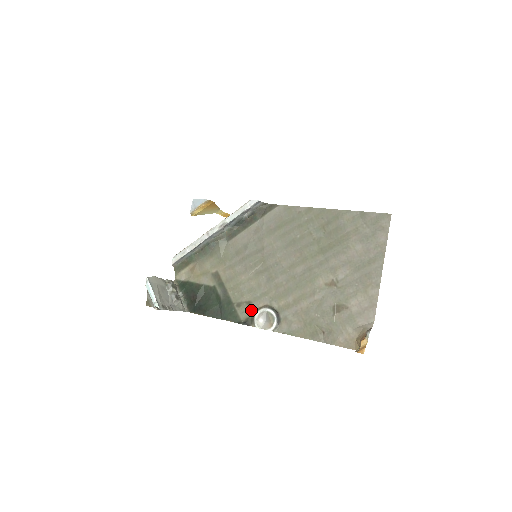
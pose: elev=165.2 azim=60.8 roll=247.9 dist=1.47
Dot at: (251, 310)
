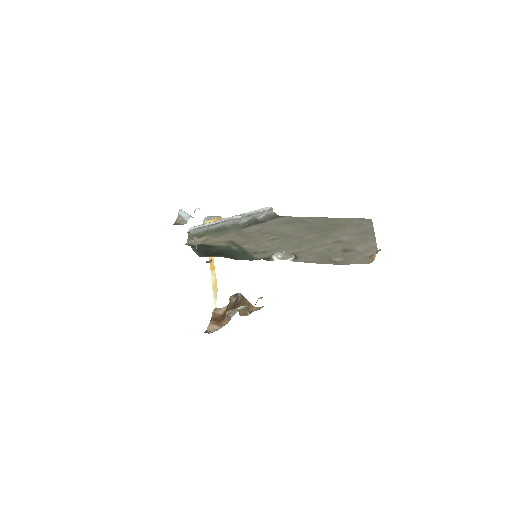
Dot at: (267, 255)
